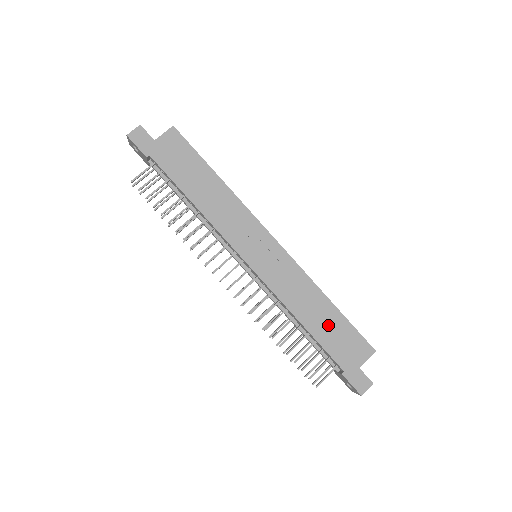
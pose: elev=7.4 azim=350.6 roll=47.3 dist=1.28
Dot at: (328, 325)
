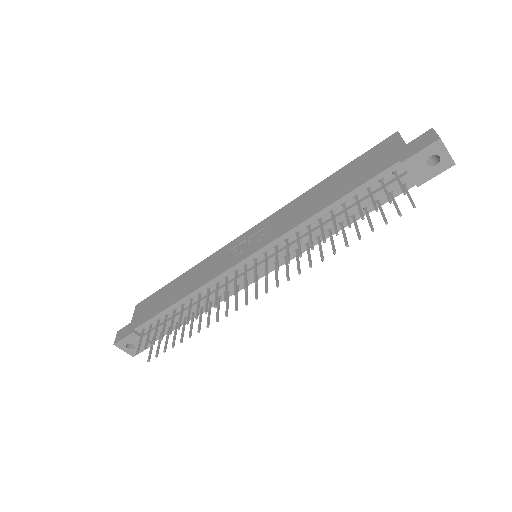
Dot at: (343, 181)
